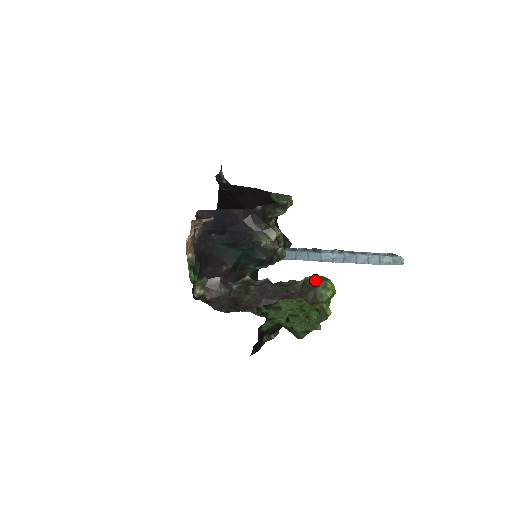
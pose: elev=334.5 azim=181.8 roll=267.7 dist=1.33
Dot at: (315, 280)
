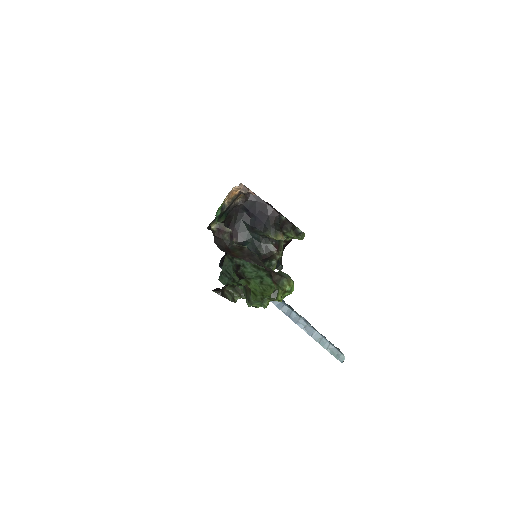
Dot at: (286, 274)
